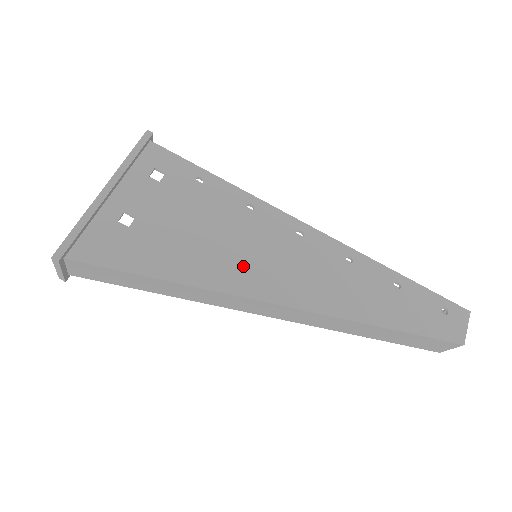
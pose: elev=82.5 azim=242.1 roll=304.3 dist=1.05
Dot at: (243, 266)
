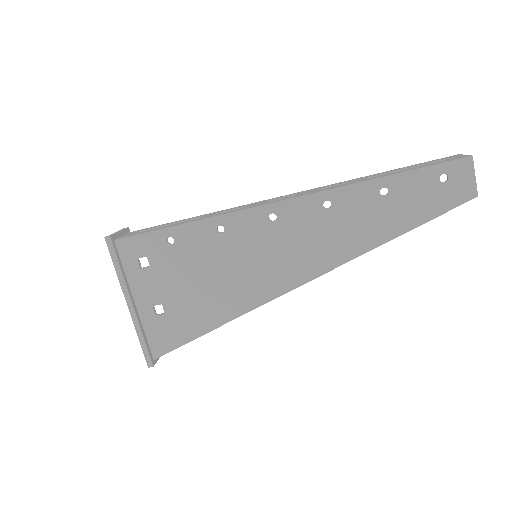
Dot at: (253, 280)
